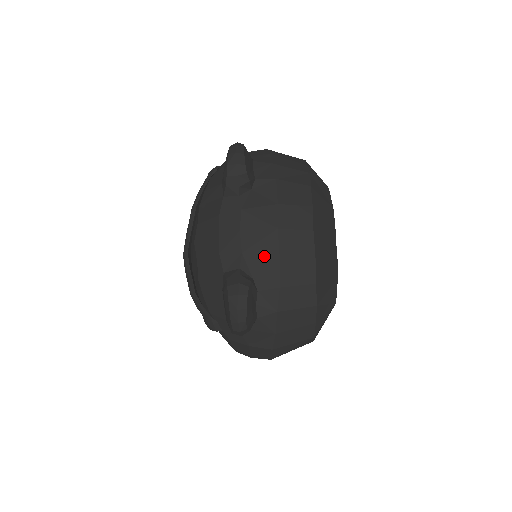
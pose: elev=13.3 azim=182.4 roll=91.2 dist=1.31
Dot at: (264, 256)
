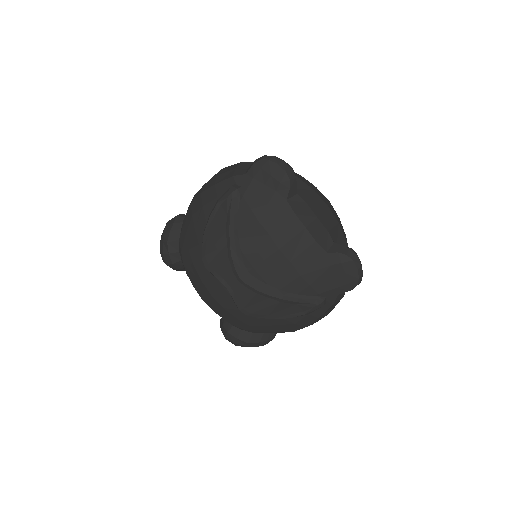
Dot at: (335, 227)
